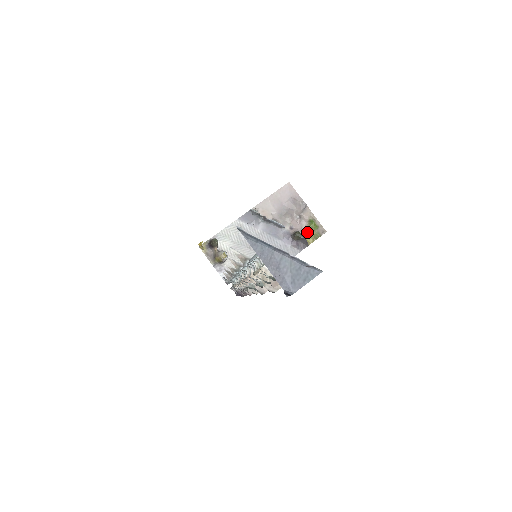
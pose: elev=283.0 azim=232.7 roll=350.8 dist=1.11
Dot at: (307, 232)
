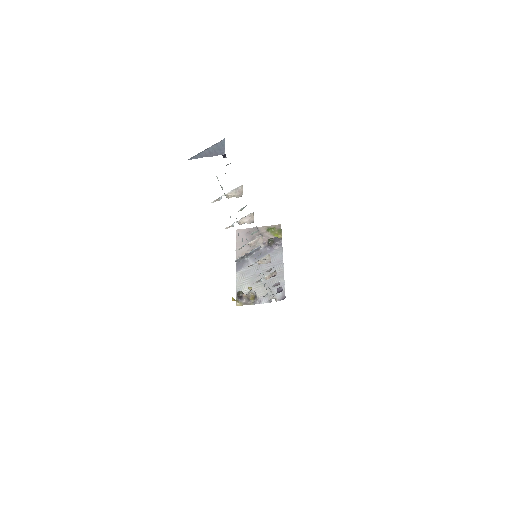
Dot at: (273, 236)
